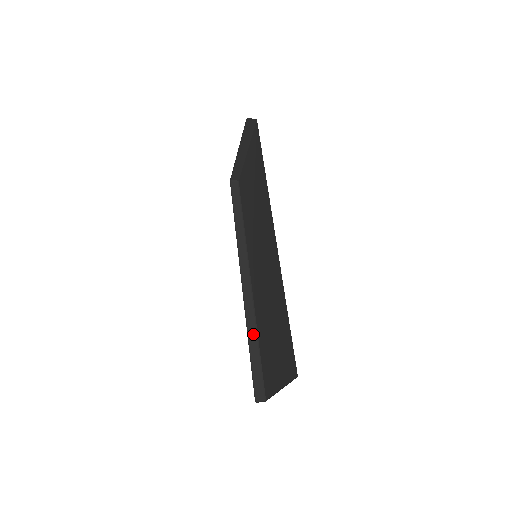
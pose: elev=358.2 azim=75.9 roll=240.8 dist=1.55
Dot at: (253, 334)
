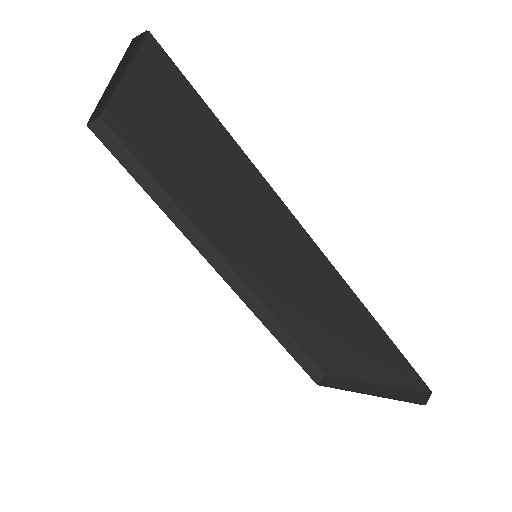
Dot at: (271, 323)
